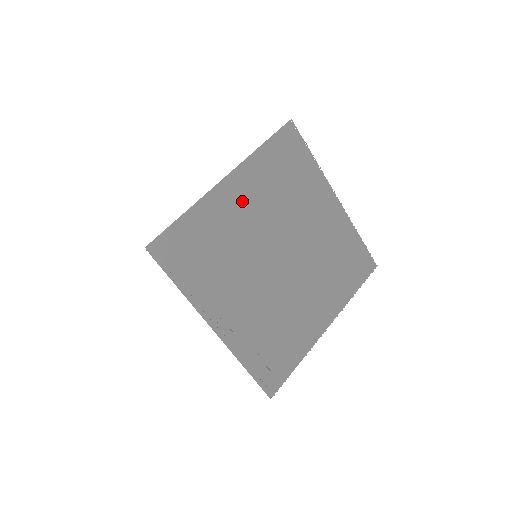
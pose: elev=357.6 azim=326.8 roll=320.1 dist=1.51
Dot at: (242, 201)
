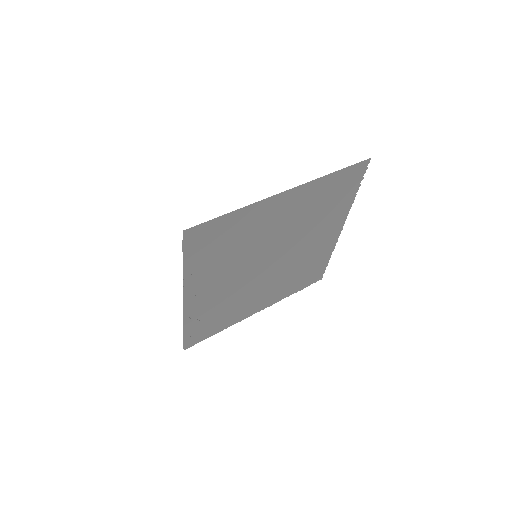
Dot at: (282, 213)
